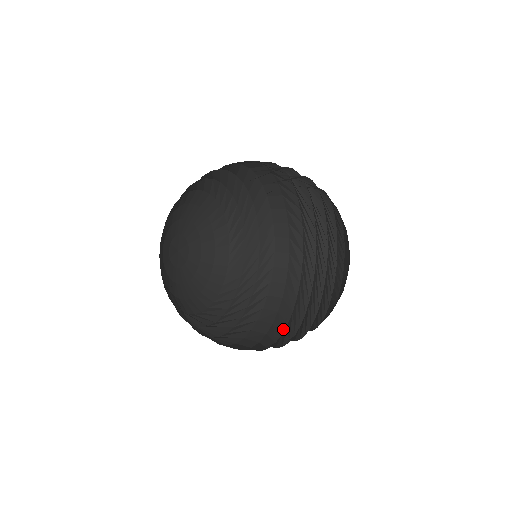
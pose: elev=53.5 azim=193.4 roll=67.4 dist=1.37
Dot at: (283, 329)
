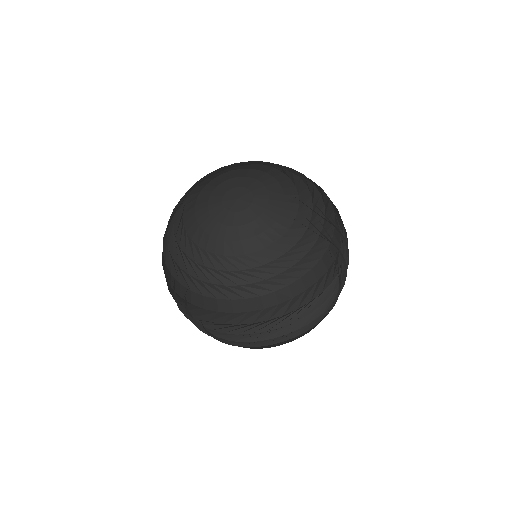
Dot at: (260, 320)
